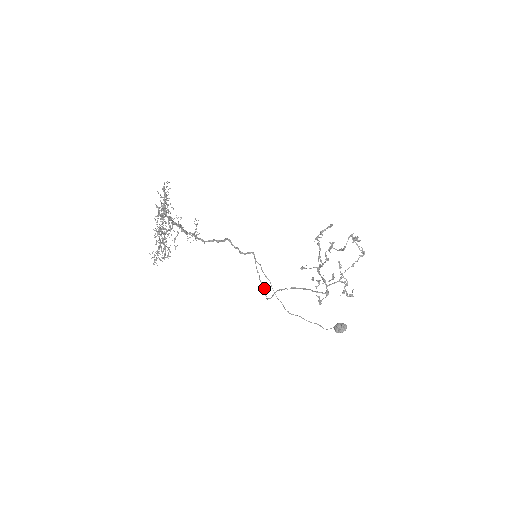
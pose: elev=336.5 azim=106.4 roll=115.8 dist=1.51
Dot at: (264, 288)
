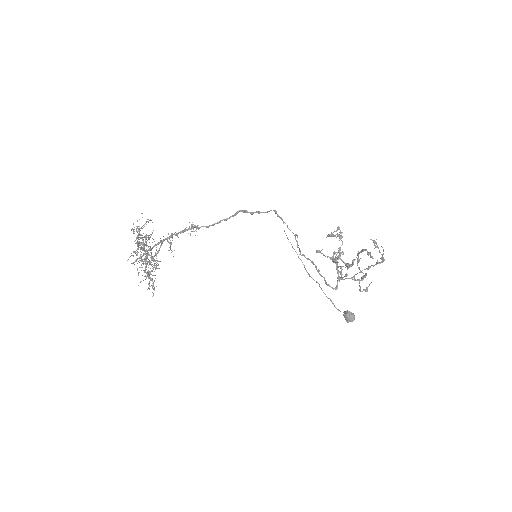
Dot at: (294, 235)
